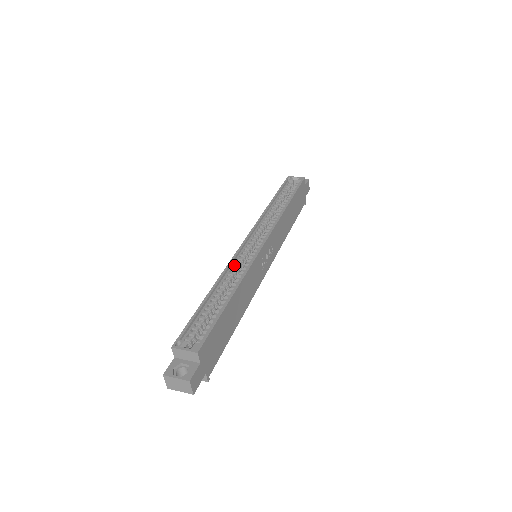
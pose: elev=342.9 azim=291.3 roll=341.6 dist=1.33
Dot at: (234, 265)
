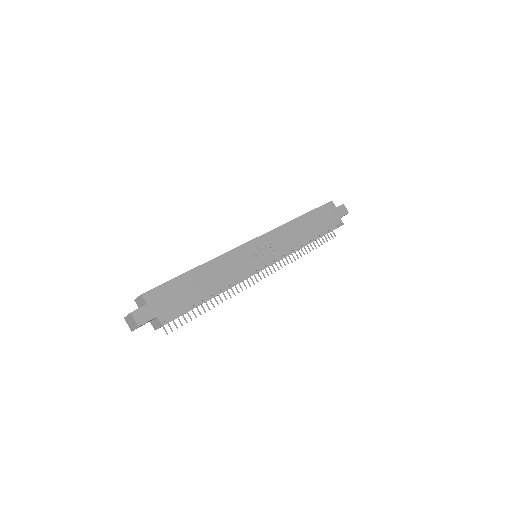
Dot at: occluded
